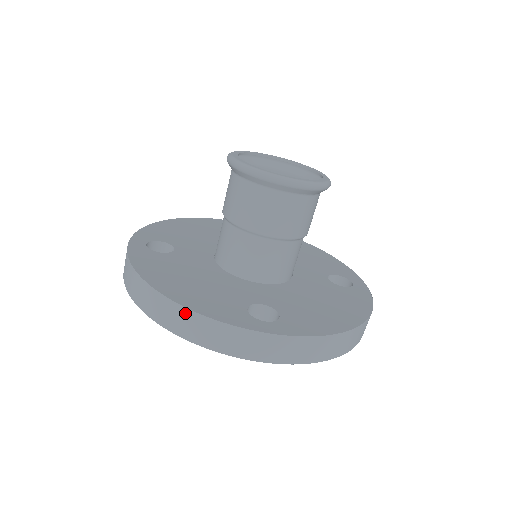
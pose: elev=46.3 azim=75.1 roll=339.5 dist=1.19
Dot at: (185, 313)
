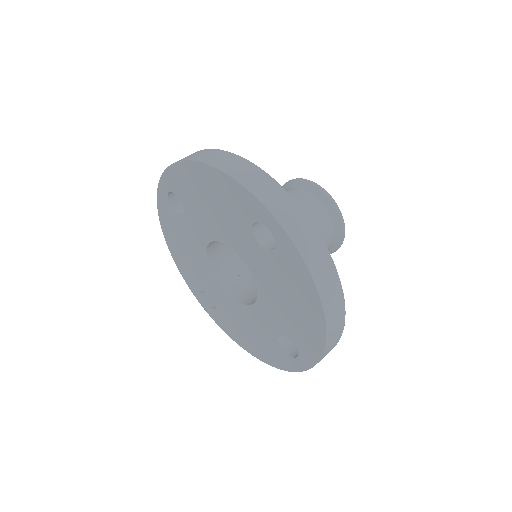
Dot at: (242, 161)
